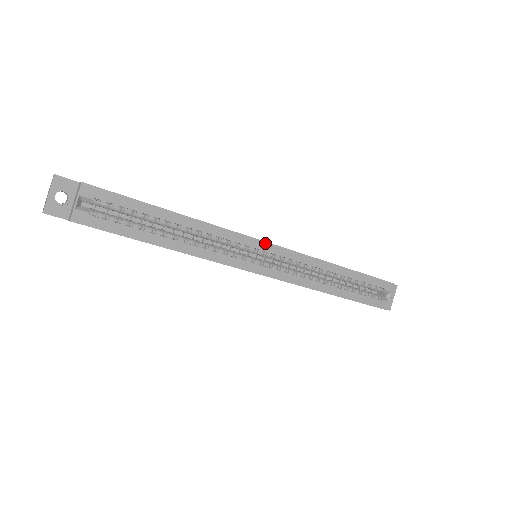
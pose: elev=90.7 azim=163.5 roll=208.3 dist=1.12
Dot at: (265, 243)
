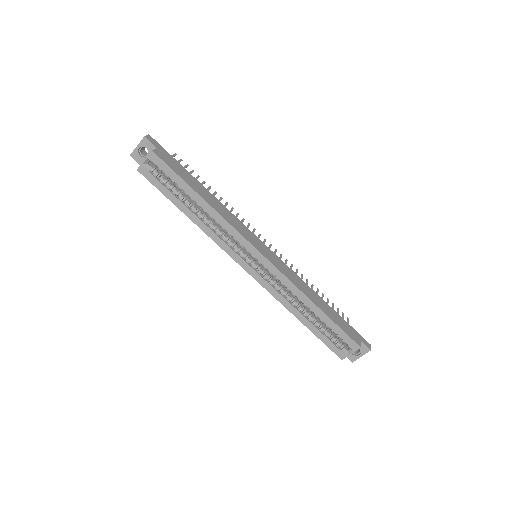
Dot at: (259, 253)
